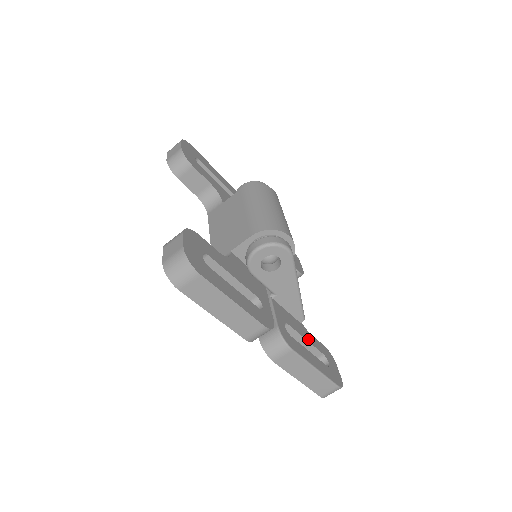
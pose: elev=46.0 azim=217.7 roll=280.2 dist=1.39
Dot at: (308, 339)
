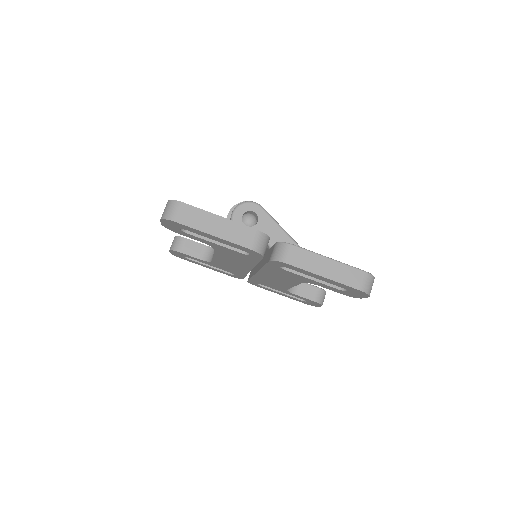
Dot at: occluded
